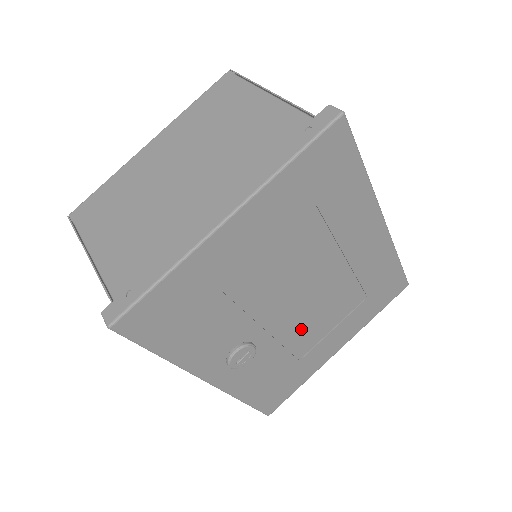
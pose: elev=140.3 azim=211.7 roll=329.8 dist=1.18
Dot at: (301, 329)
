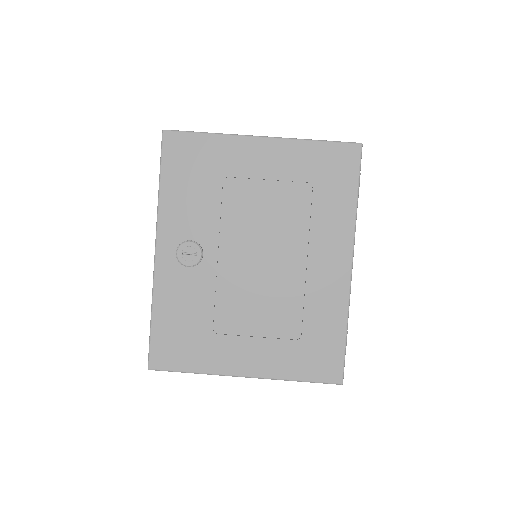
Dot at: (237, 300)
